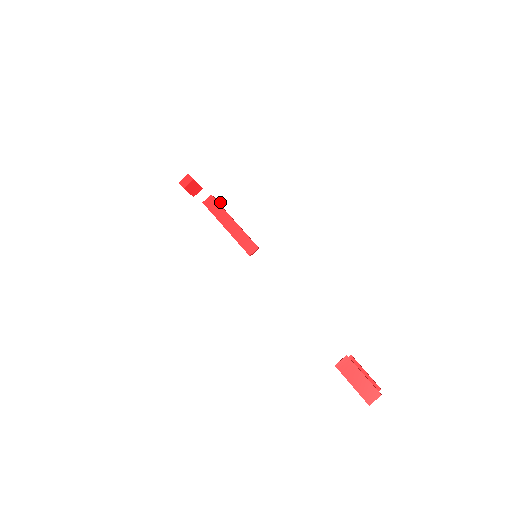
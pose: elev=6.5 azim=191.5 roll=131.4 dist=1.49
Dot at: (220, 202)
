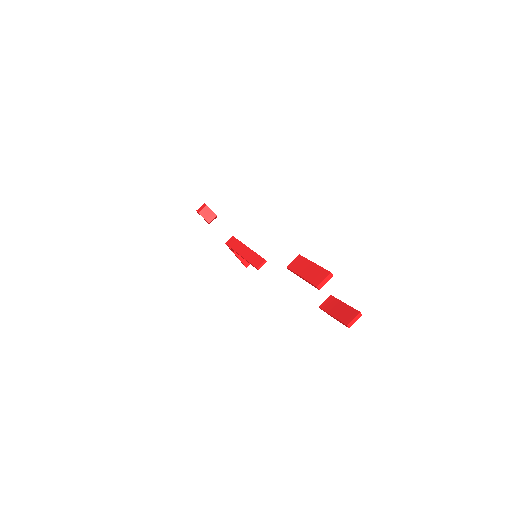
Dot at: occluded
